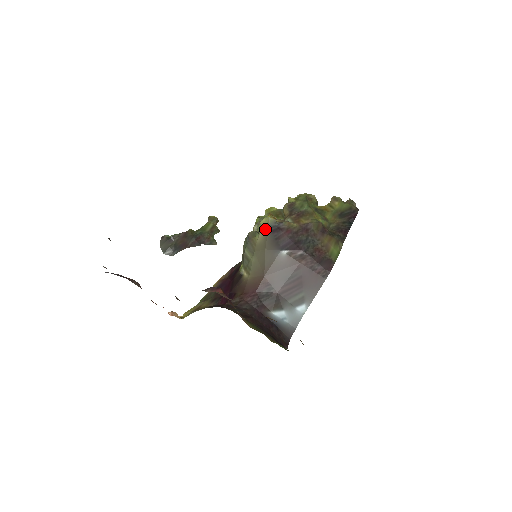
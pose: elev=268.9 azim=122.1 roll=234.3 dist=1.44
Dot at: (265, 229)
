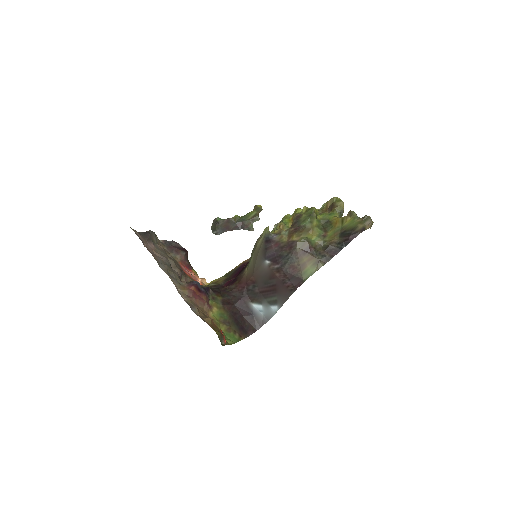
Dot at: (263, 237)
